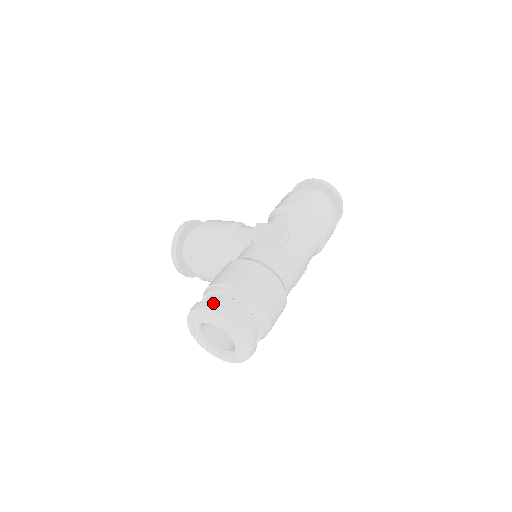
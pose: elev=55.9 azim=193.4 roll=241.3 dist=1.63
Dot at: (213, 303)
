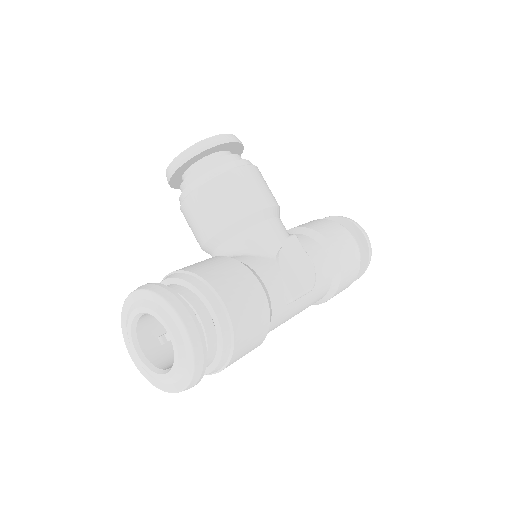
Dot at: (197, 323)
